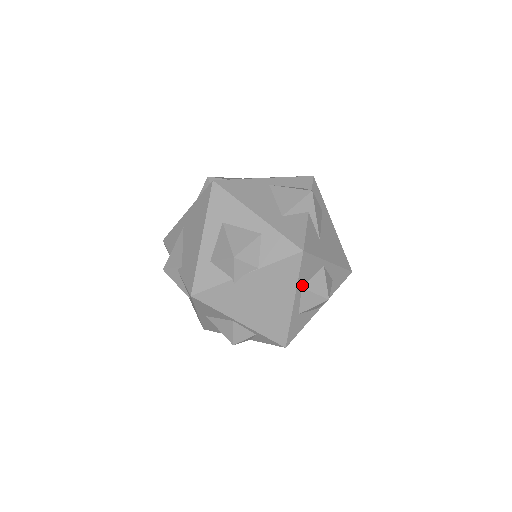
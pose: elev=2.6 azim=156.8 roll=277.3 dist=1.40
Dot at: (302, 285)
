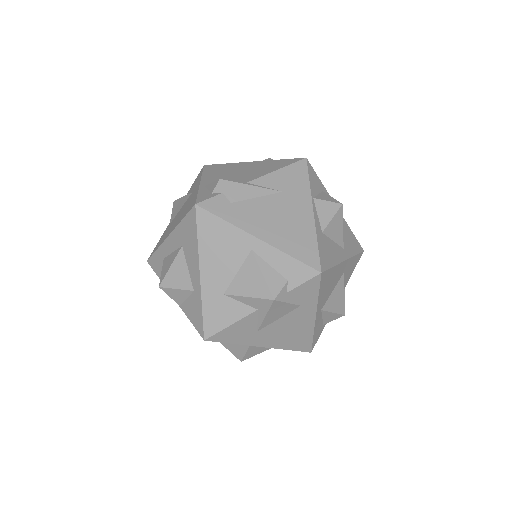
Dot at: occluded
